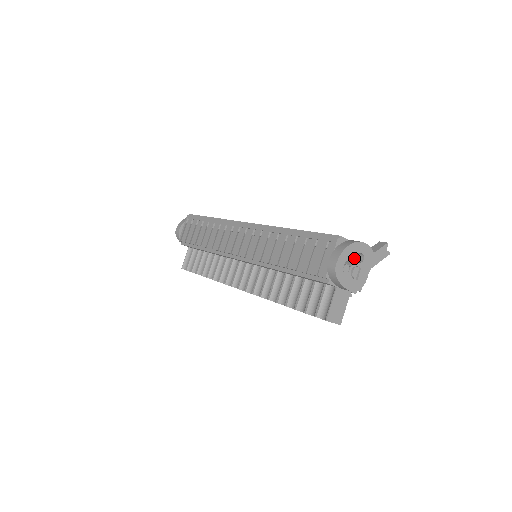
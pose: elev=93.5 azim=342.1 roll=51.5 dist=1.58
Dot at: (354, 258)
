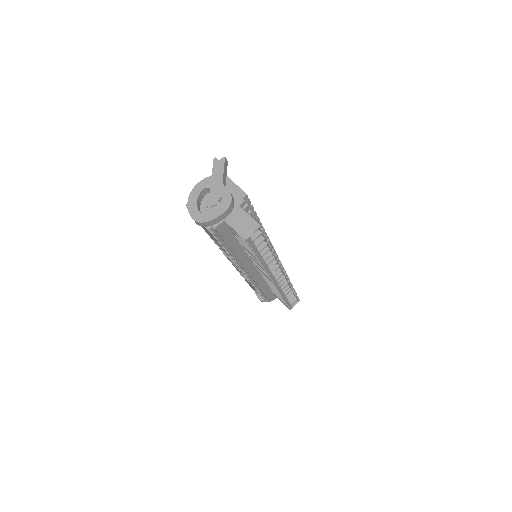
Dot at: occluded
